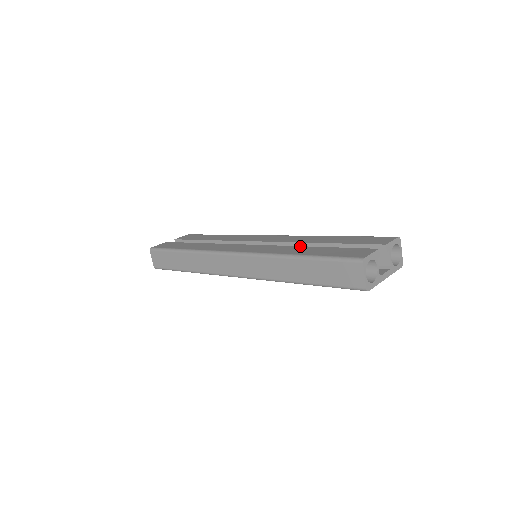
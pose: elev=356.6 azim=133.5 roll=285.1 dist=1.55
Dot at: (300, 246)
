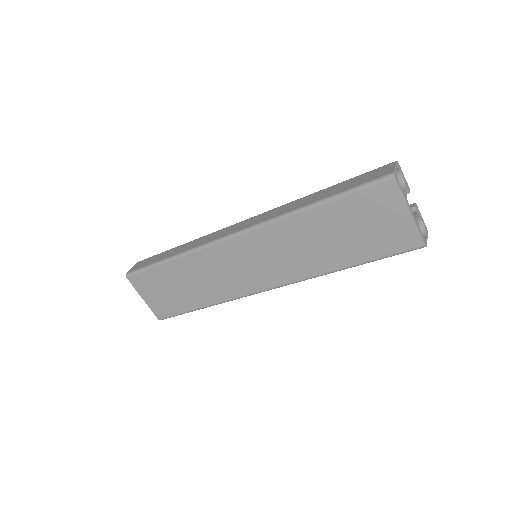
Dot at: occluded
